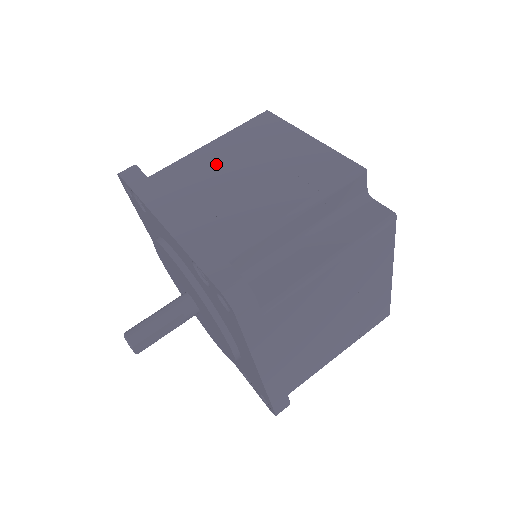
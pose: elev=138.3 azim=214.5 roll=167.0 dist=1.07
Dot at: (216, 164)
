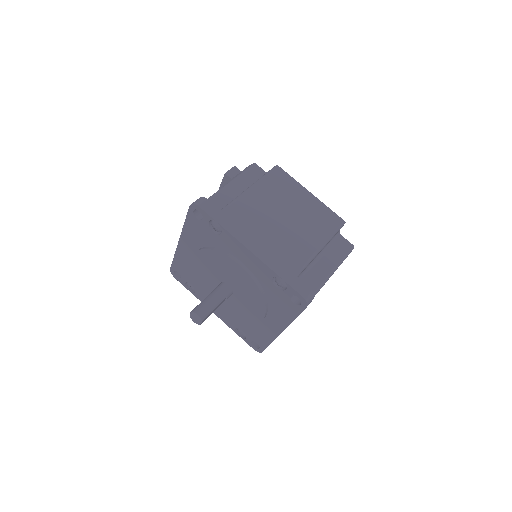
Dot at: (264, 207)
